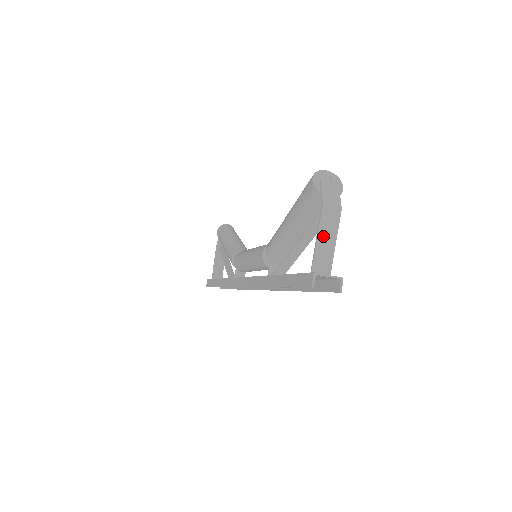
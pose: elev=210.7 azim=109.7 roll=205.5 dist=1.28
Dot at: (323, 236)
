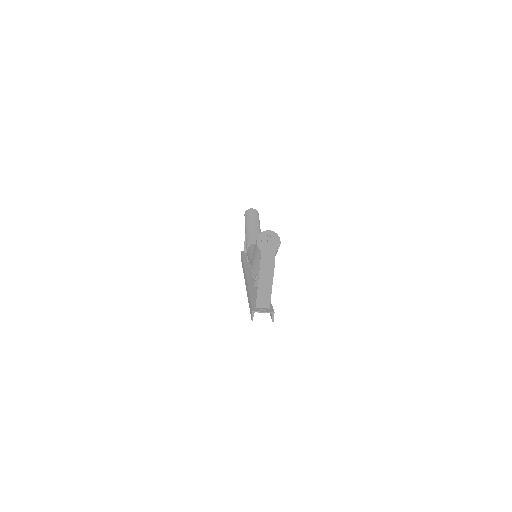
Dot at: (262, 283)
